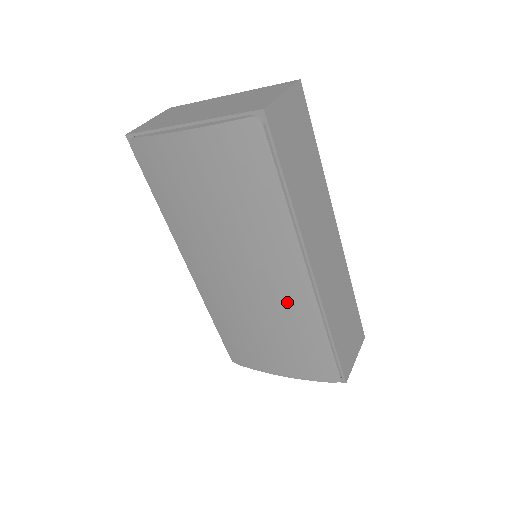
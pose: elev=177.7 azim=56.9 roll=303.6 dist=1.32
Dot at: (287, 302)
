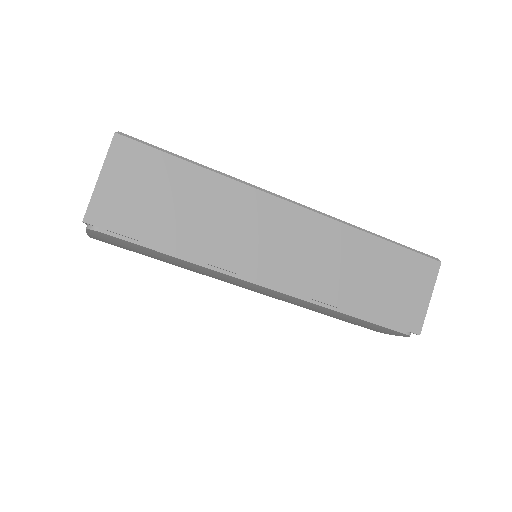
Dot at: occluded
